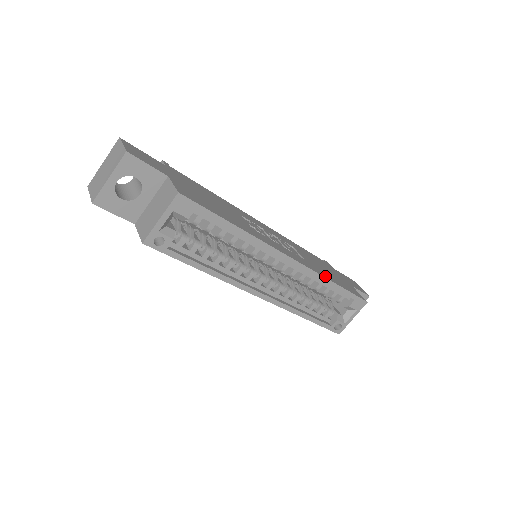
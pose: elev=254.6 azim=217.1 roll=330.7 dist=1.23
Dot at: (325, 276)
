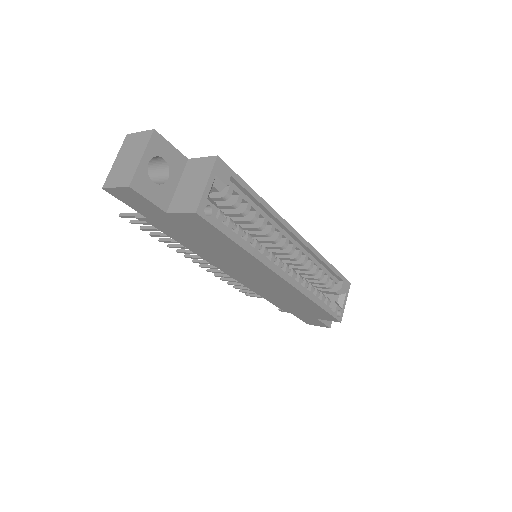
Dot at: occluded
